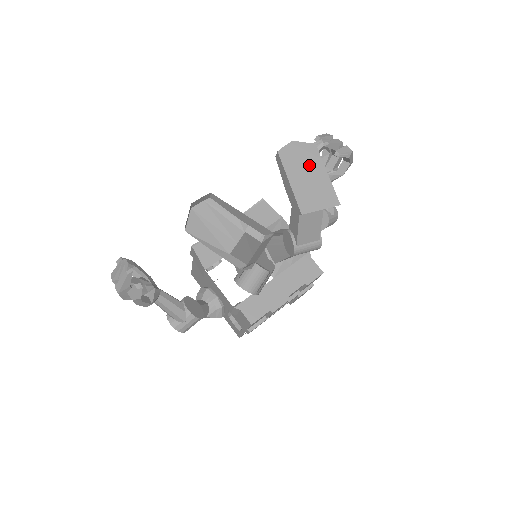
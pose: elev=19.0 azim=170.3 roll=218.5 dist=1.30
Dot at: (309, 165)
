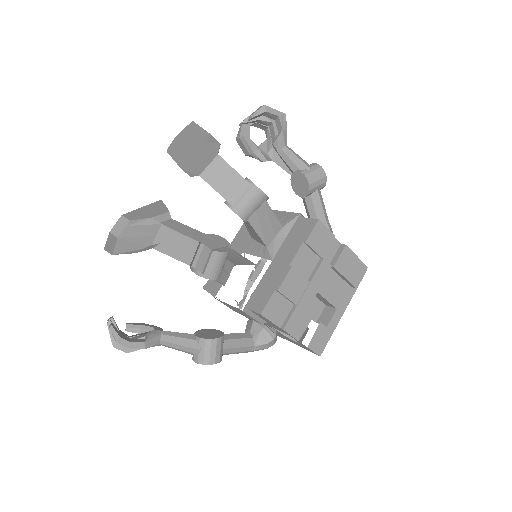
Dot at: (188, 137)
